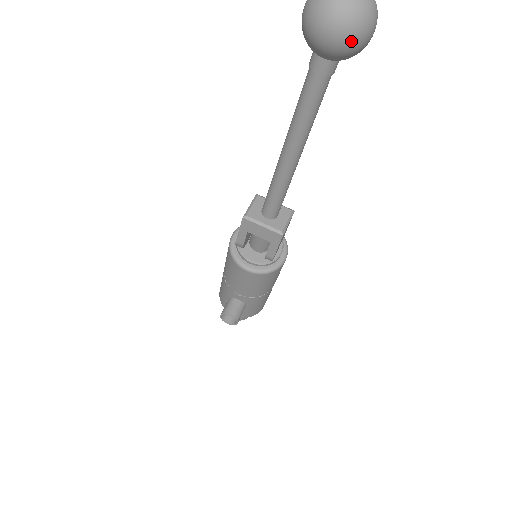
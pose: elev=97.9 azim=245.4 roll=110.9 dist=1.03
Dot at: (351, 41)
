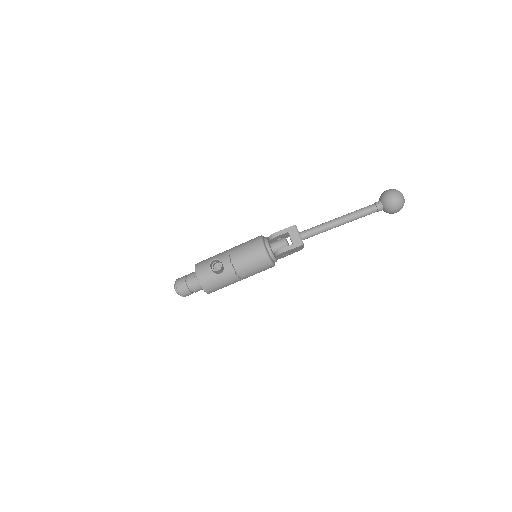
Dot at: (397, 204)
